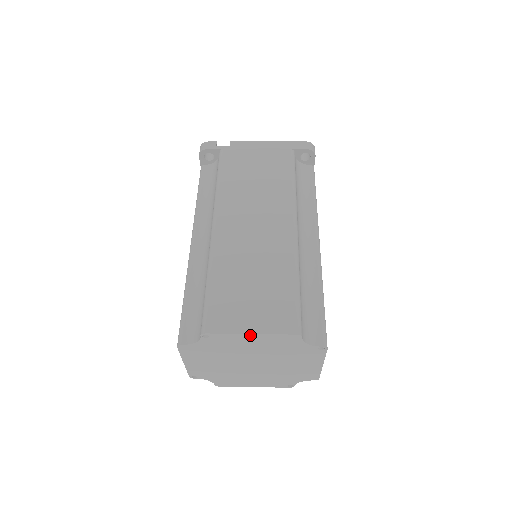
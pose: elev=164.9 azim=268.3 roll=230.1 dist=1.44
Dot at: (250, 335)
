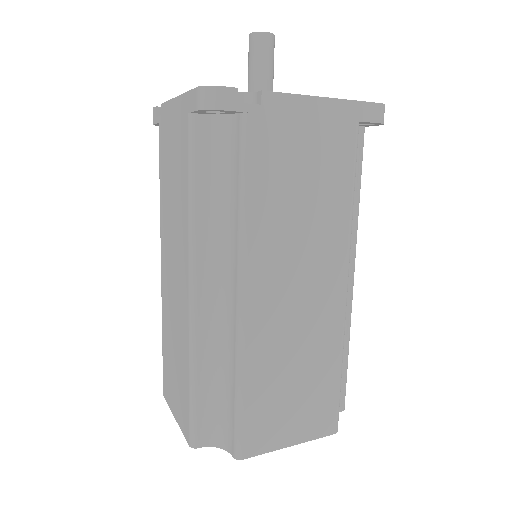
Dot at: (288, 444)
